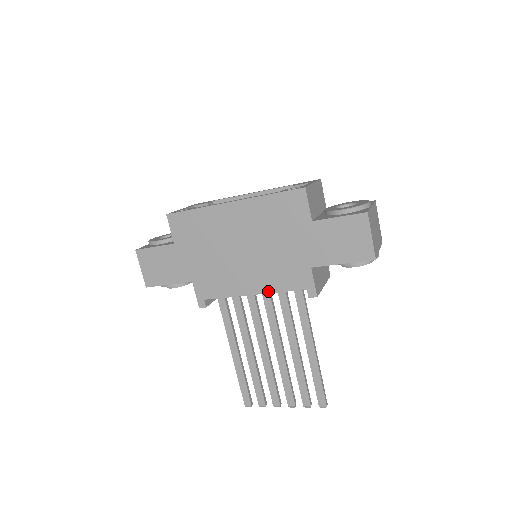
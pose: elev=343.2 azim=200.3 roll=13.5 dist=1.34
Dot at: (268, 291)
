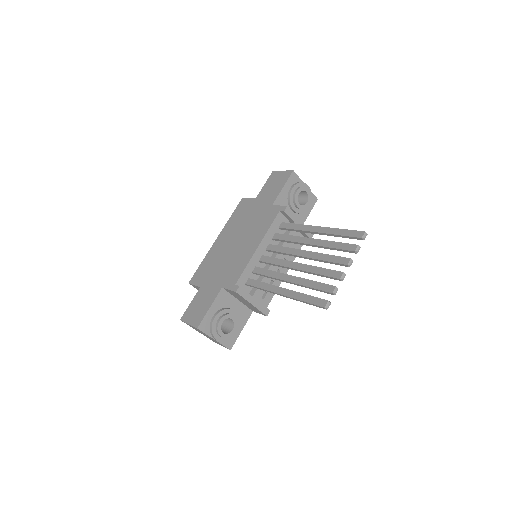
Dot at: (263, 236)
